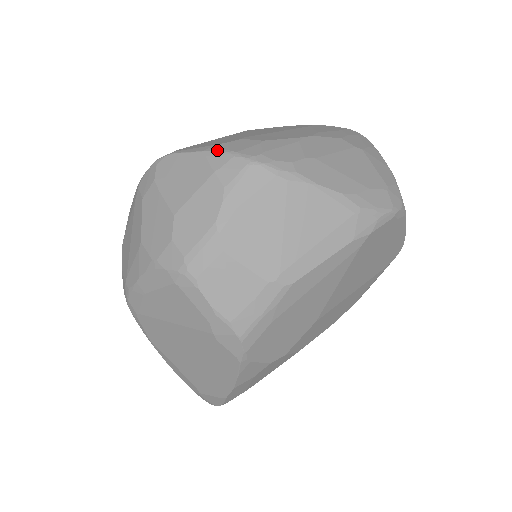
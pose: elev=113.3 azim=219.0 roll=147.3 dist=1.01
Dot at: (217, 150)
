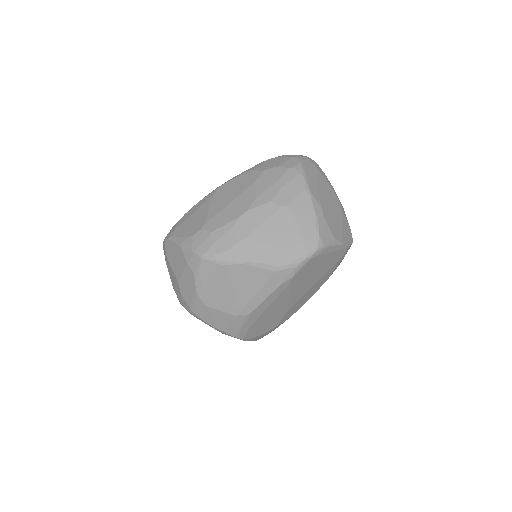
Dot at: (186, 246)
